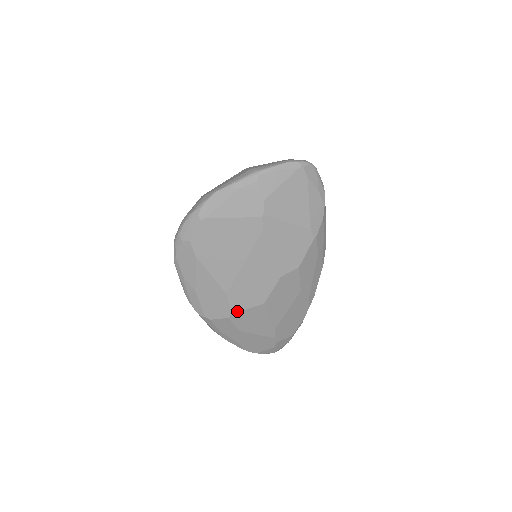
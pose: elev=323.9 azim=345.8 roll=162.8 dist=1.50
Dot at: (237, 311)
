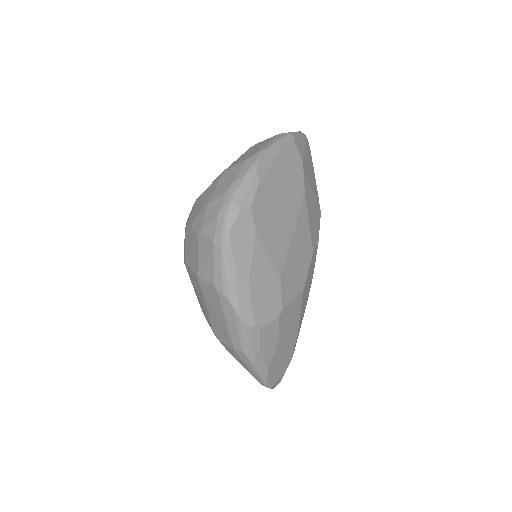
Dot at: (286, 305)
